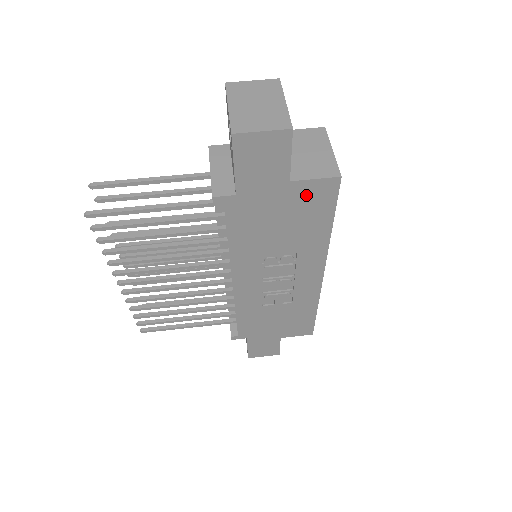
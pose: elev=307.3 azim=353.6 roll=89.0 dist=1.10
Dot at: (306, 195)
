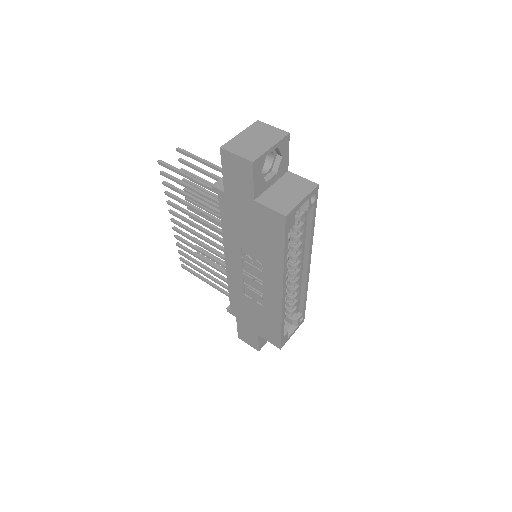
Dot at: (265, 217)
